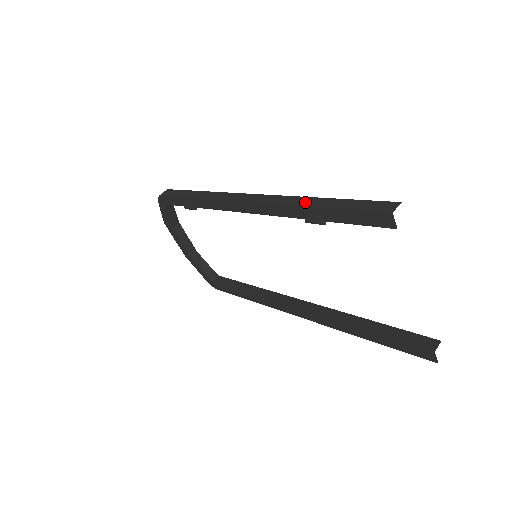
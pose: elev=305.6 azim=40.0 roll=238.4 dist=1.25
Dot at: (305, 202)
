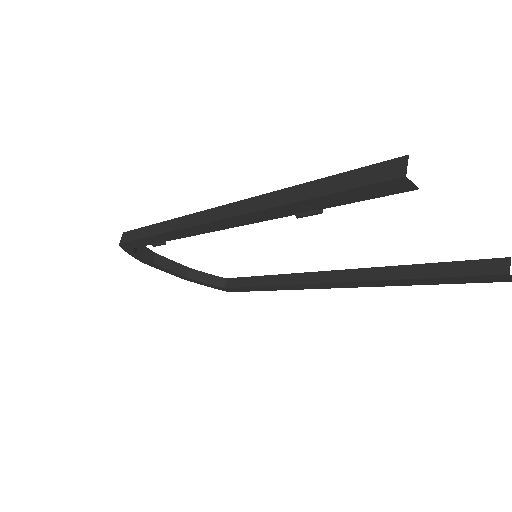
Dot at: (285, 198)
